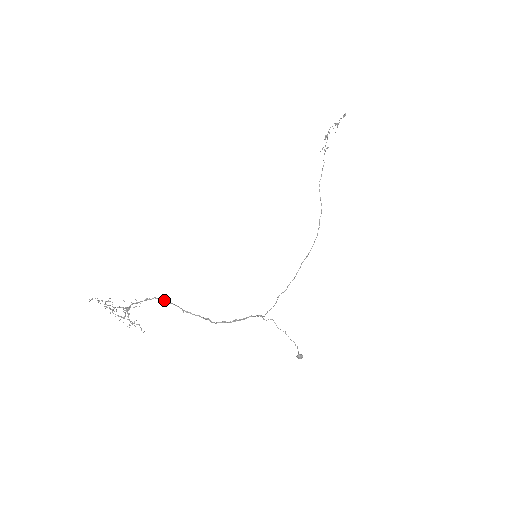
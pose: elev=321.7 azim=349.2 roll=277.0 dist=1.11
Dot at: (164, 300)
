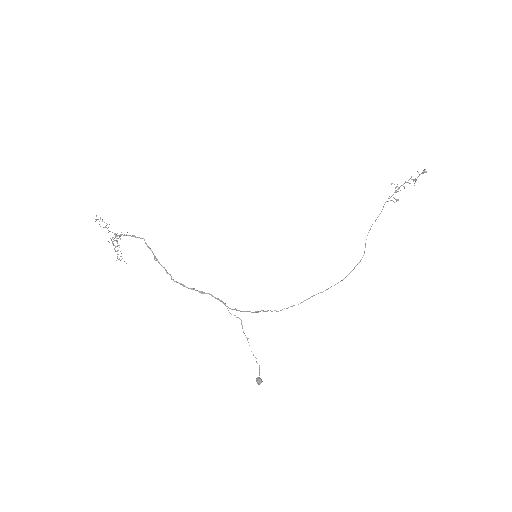
Dot at: (145, 242)
